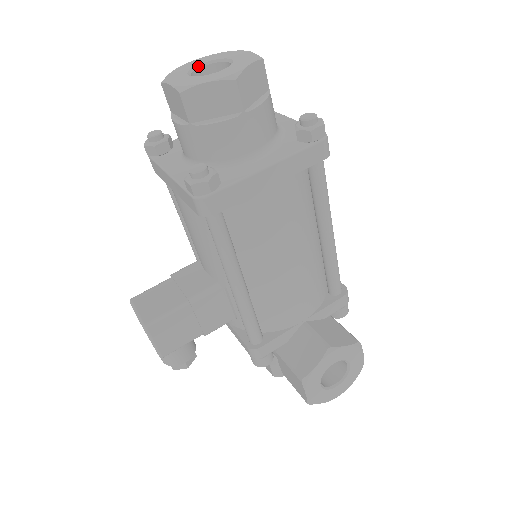
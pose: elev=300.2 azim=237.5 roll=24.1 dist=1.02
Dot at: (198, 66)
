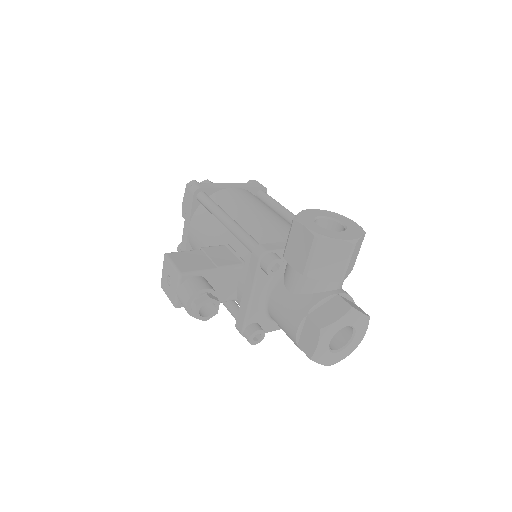
Dot at: occluded
